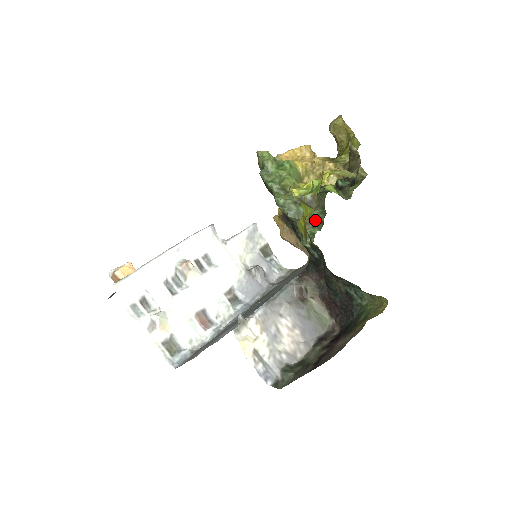
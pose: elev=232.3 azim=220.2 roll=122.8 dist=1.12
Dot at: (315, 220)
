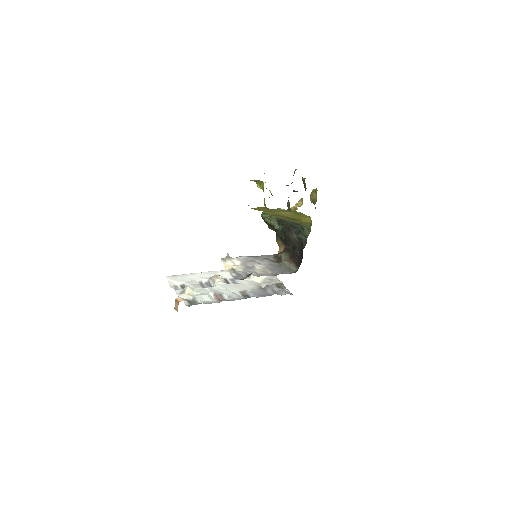
Dot at: occluded
